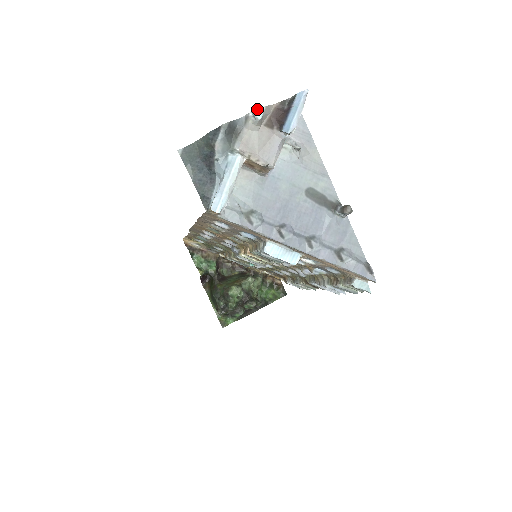
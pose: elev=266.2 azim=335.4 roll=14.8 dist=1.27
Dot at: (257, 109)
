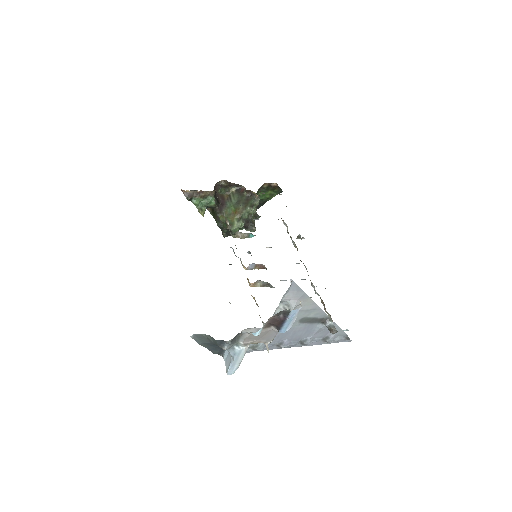
Dot at: (256, 332)
